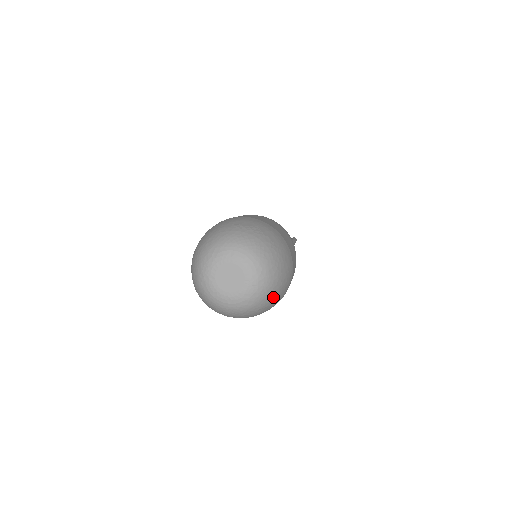
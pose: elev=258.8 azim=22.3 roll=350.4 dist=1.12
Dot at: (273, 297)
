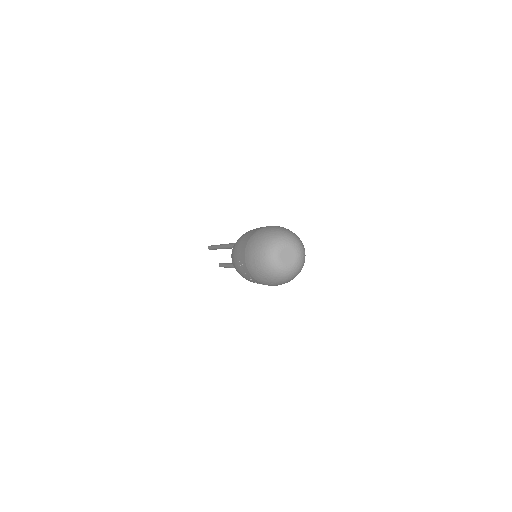
Dot at: (292, 279)
